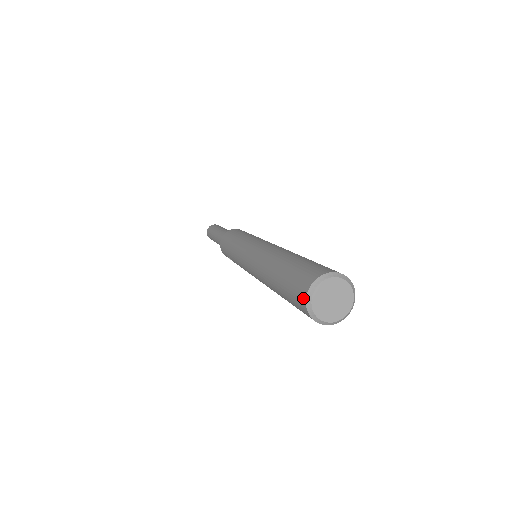
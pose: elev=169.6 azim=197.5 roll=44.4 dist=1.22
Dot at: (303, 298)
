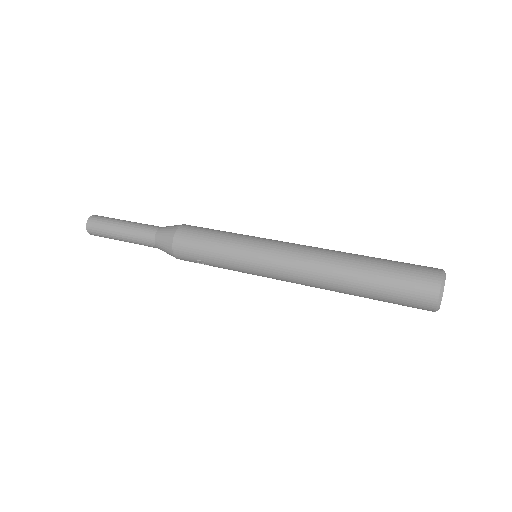
Dot at: (433, 297)
